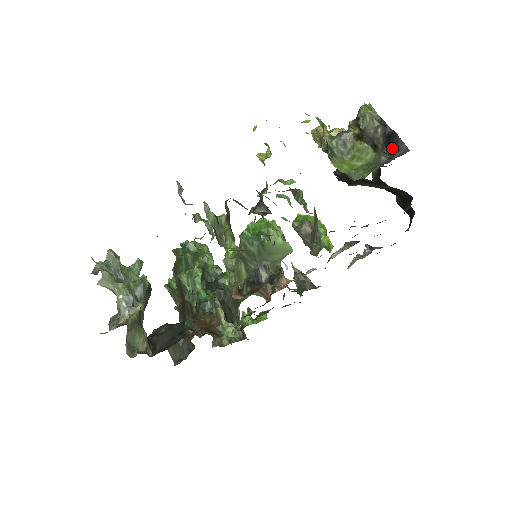
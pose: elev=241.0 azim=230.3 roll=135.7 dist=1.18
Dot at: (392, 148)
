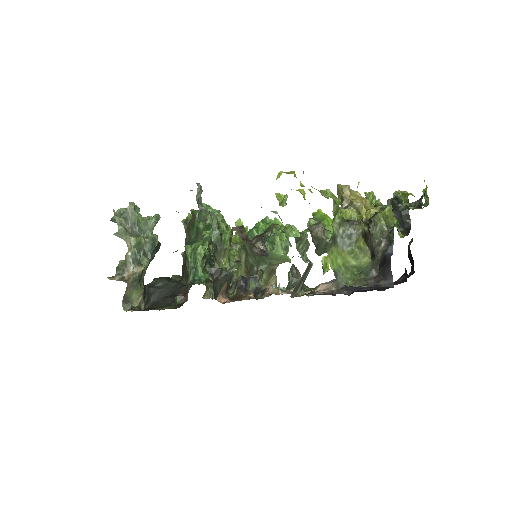
Dot at: (382, 273)
